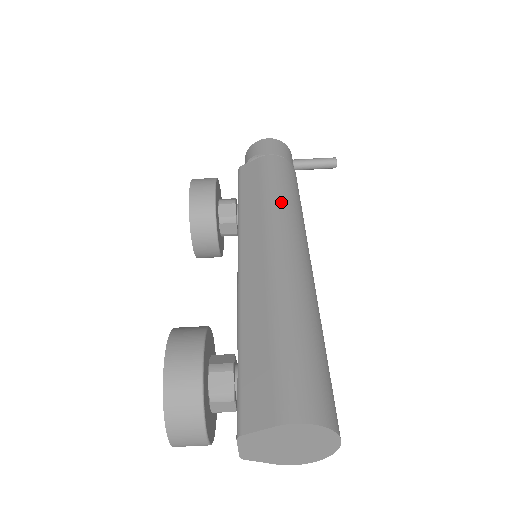
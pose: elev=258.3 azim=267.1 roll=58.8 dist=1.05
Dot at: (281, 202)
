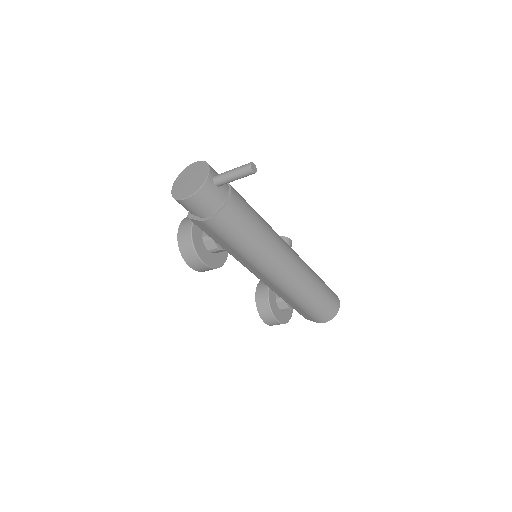
Dot at: (252, 255)
